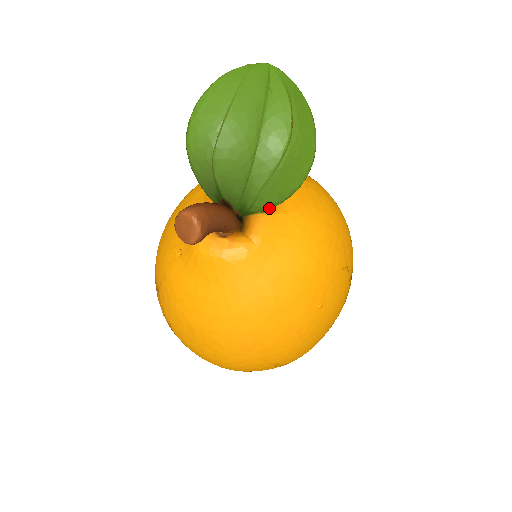
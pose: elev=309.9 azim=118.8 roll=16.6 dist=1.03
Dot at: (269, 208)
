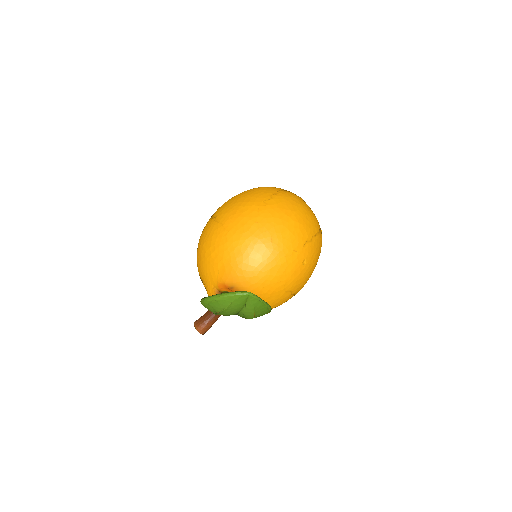
Dot at: occluded
